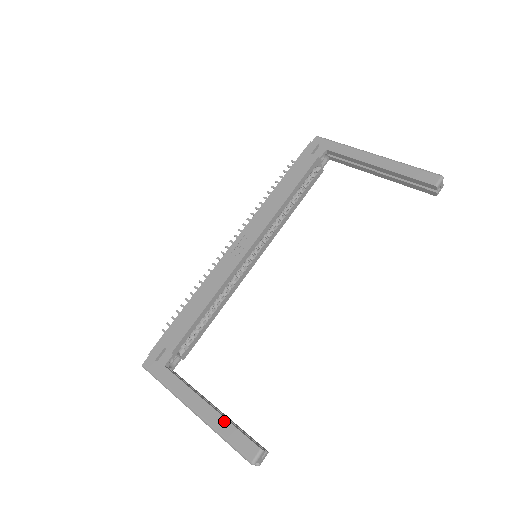
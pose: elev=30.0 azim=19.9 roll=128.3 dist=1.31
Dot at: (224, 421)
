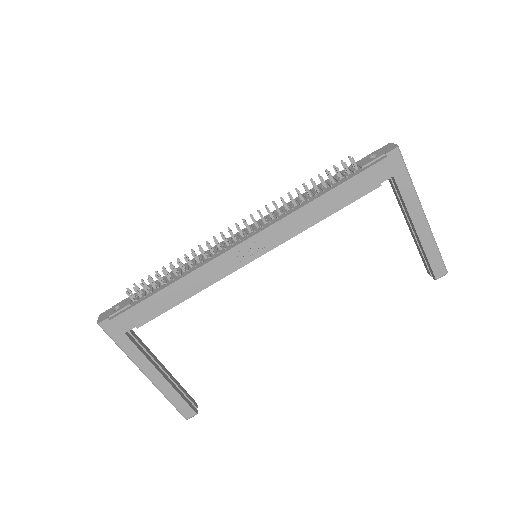
Dot at: (173, 391)
